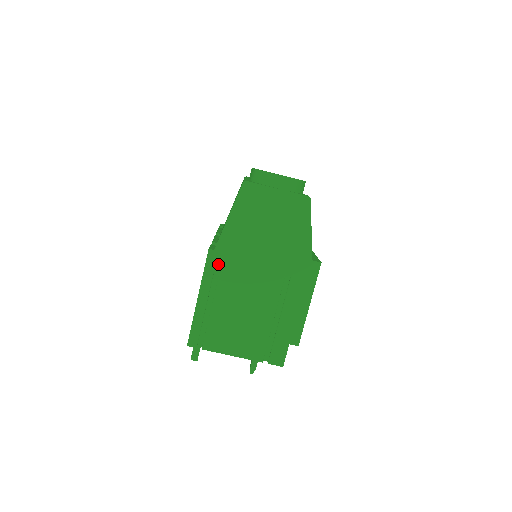
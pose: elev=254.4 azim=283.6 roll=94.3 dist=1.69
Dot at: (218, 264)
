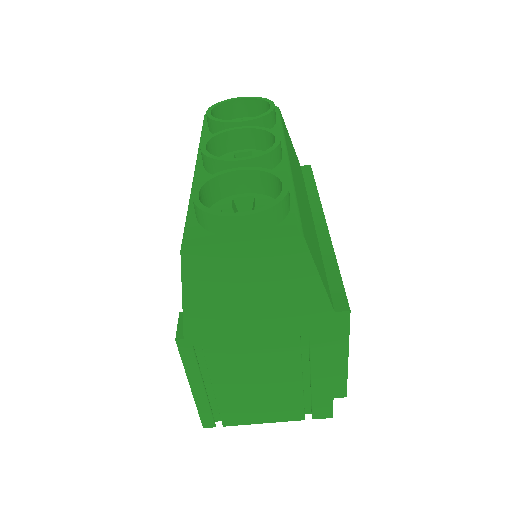
Dot at: (198, 347)
